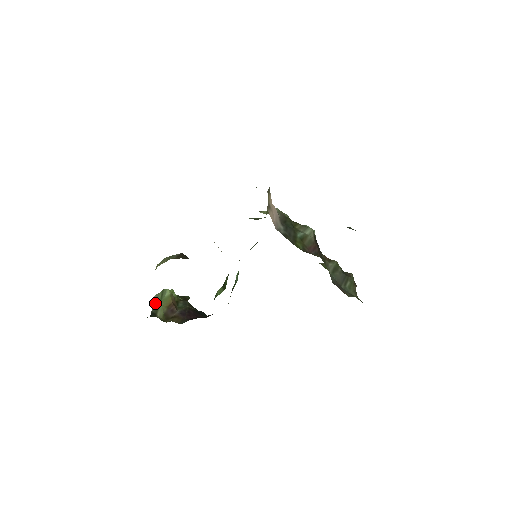
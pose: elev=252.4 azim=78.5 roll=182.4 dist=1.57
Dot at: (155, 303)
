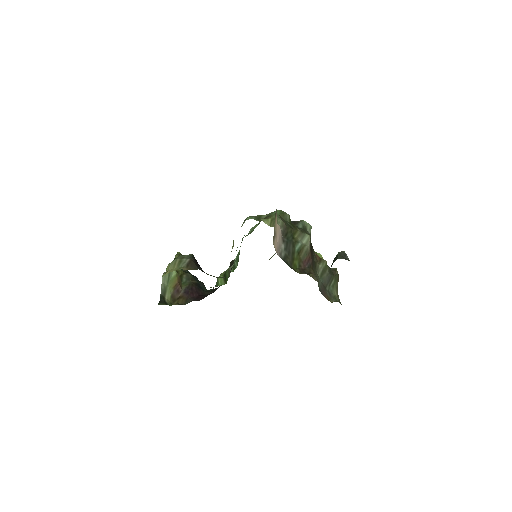
Dot at: (163, 285)
